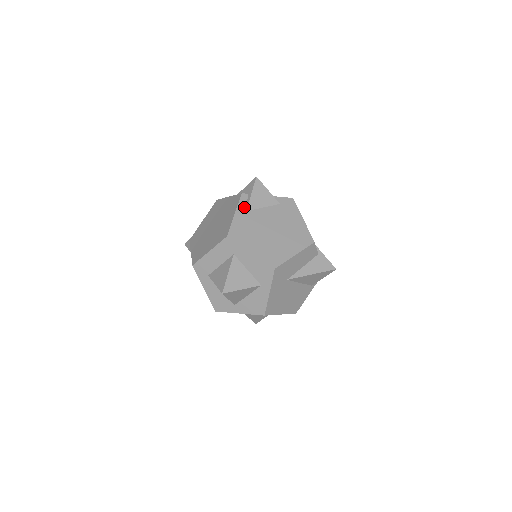
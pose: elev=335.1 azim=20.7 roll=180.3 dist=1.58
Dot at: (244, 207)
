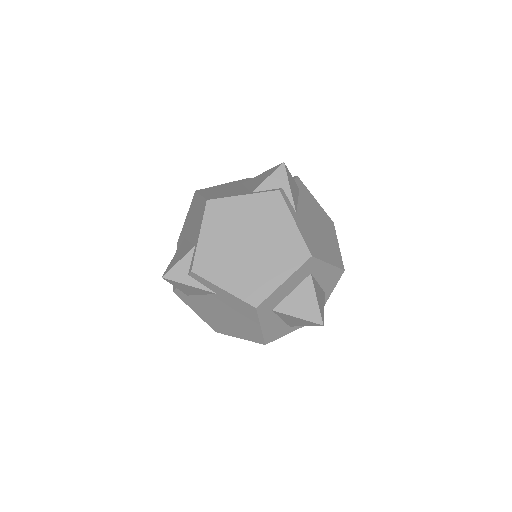
Dot at: (292, 208)
